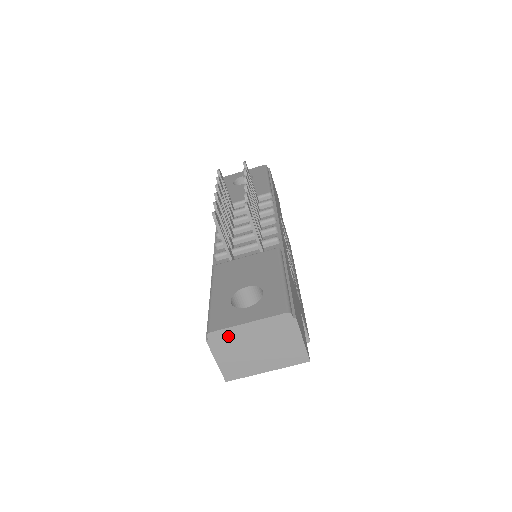
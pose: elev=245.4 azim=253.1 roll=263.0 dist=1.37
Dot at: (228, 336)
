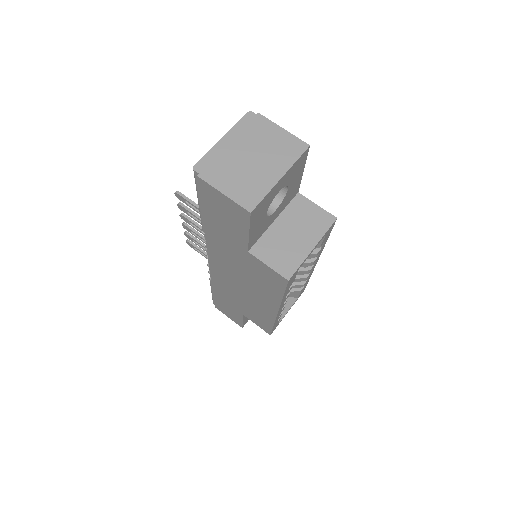
Dot at: (214, 160)
